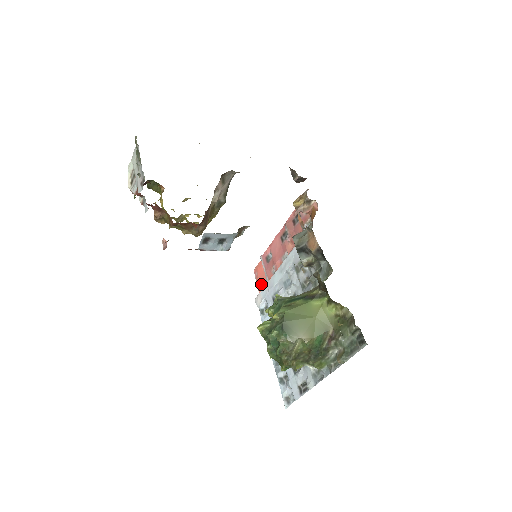
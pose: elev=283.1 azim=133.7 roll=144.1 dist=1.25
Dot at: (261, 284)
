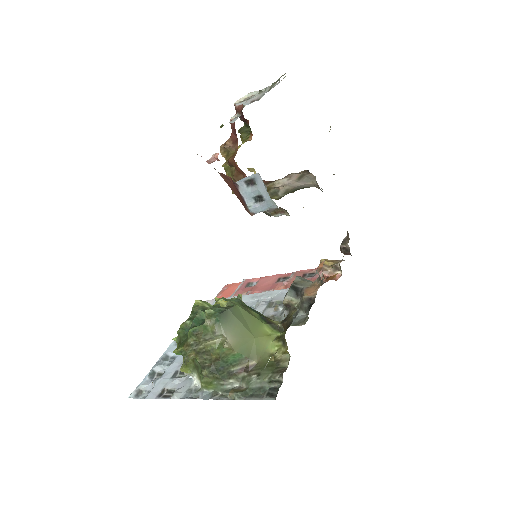
Dot at: (221, 297)
